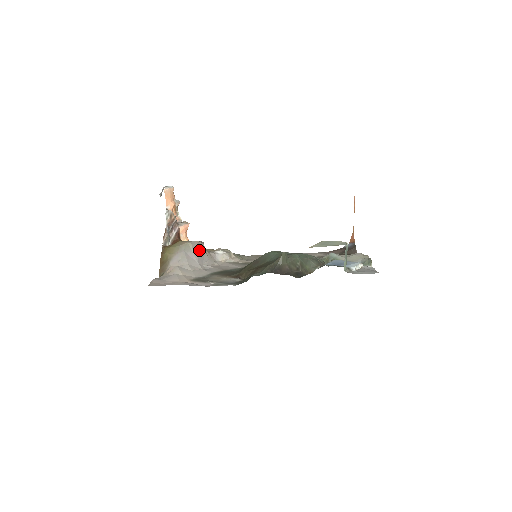
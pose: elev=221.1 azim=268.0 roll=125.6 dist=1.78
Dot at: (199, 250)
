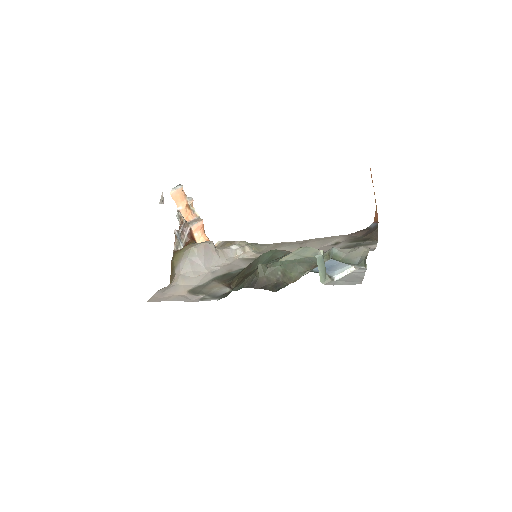
Dot at: (206, 252)
